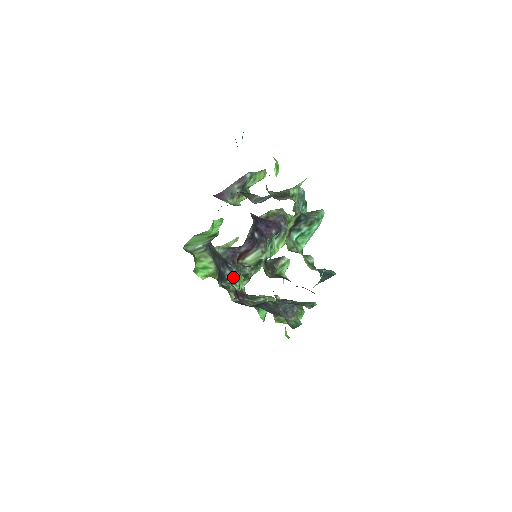
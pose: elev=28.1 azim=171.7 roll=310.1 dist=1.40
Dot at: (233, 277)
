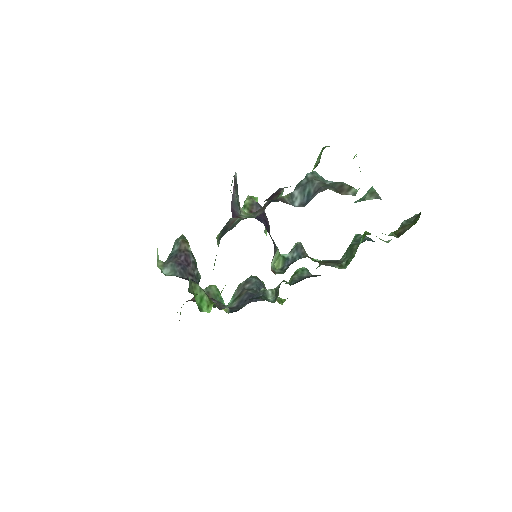
Dot at: occluded
